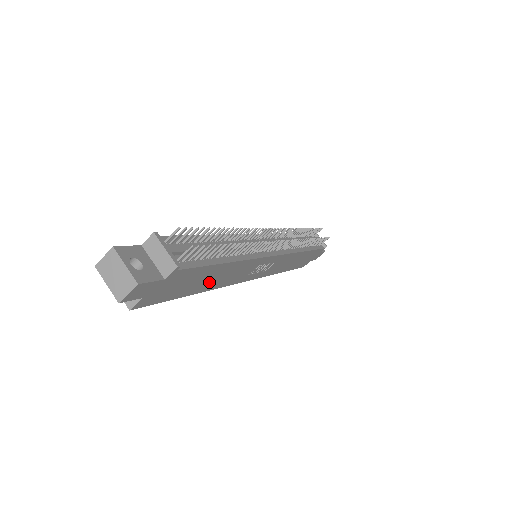
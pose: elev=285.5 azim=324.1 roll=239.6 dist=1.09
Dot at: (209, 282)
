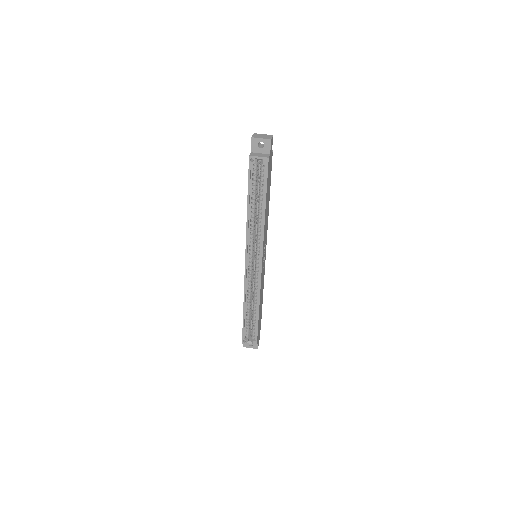
Dot at: (267, 206)
